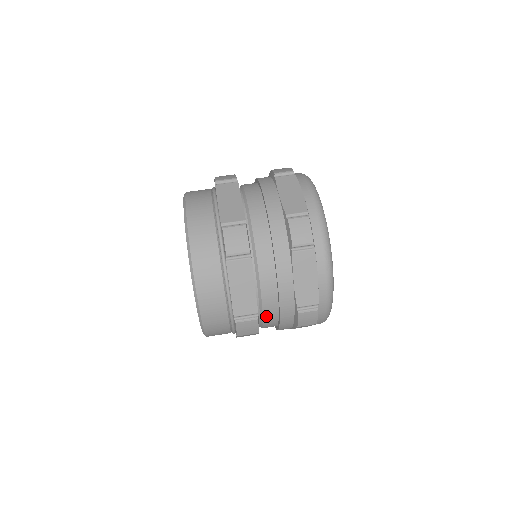
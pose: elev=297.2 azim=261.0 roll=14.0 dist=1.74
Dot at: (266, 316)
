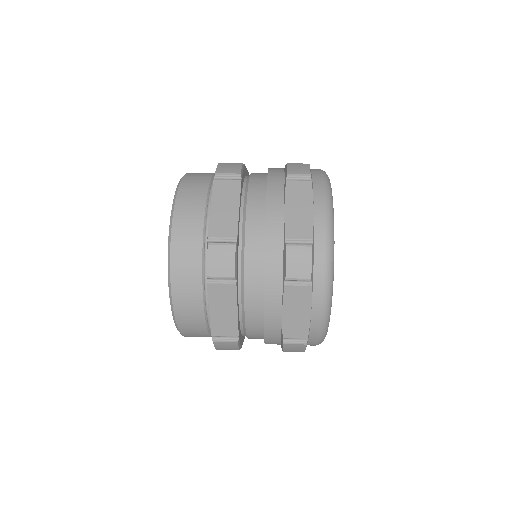
Dot at: (248, 262)
